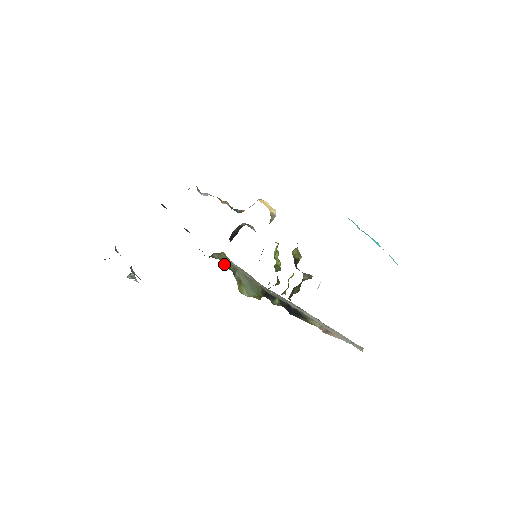
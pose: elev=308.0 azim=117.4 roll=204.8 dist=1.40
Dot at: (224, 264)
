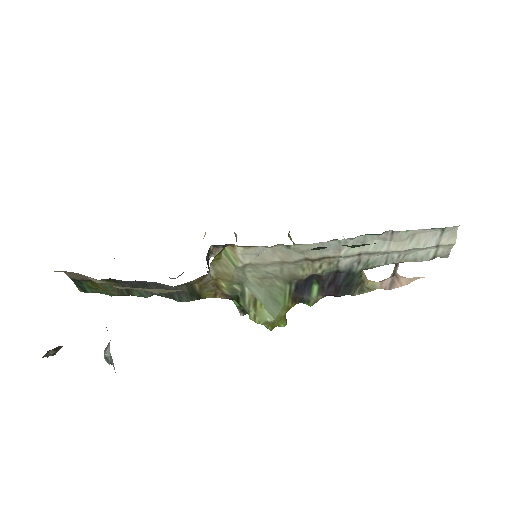
Dot at: (222, 292)
